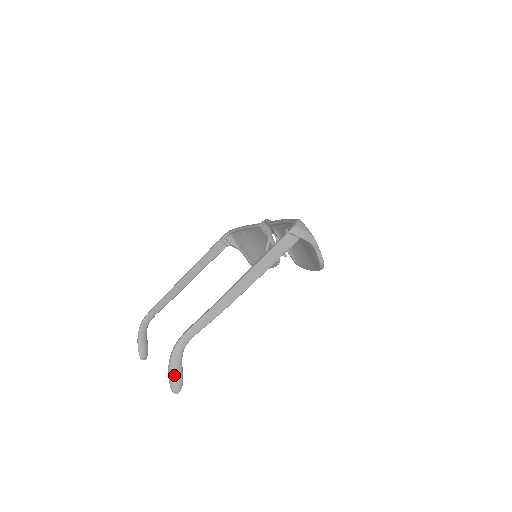
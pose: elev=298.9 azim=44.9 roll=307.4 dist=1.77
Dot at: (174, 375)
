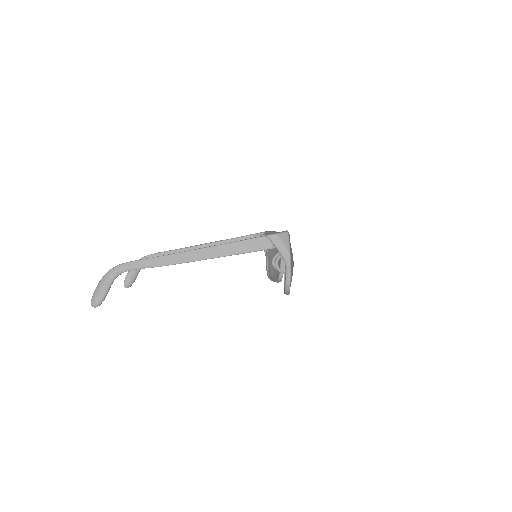
Dot at: (99, 290)
